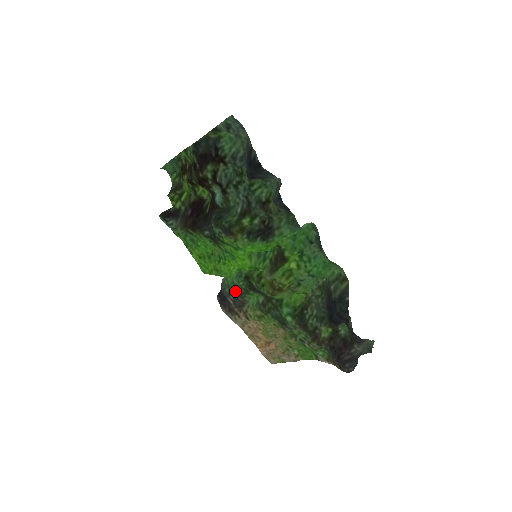
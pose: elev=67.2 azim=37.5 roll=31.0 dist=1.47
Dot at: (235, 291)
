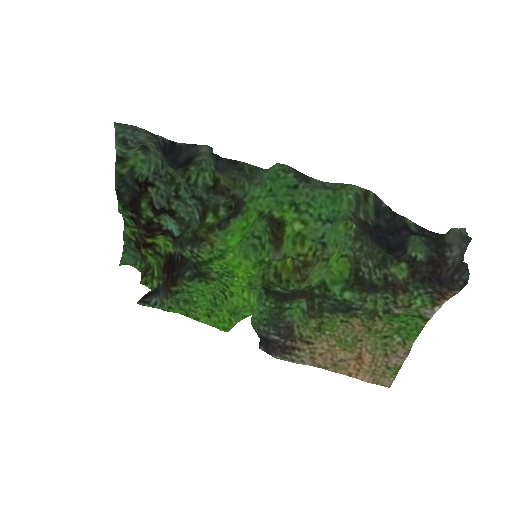
Dot at: (270, 320)
